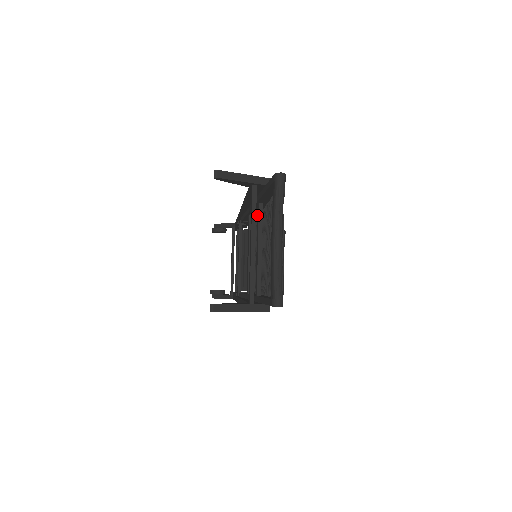
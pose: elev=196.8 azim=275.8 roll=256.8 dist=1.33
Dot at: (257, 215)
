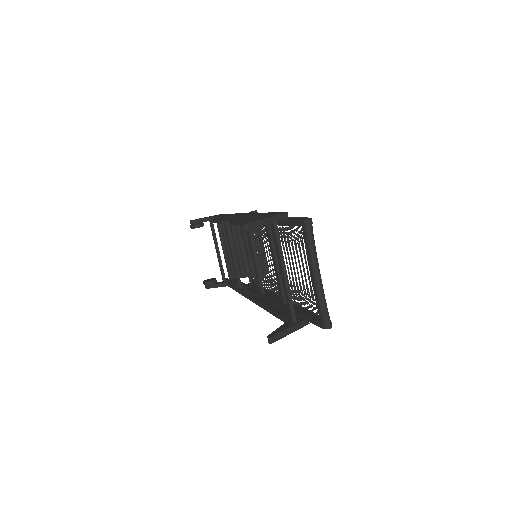
Dot at: (267, 235)
